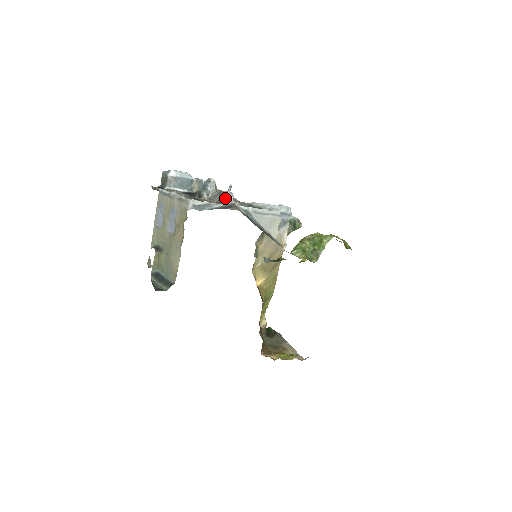
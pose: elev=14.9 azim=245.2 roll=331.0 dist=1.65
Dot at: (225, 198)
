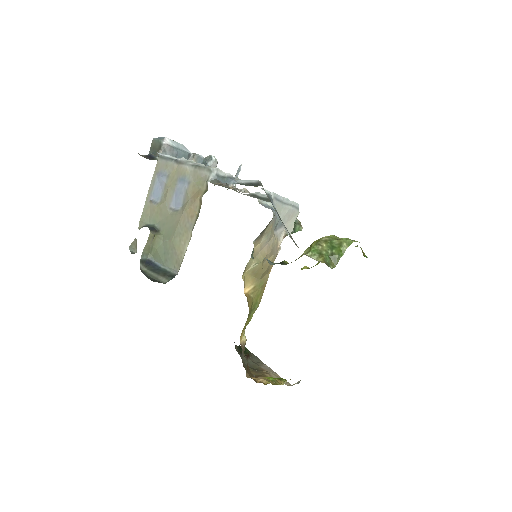
Dot at: occluded
